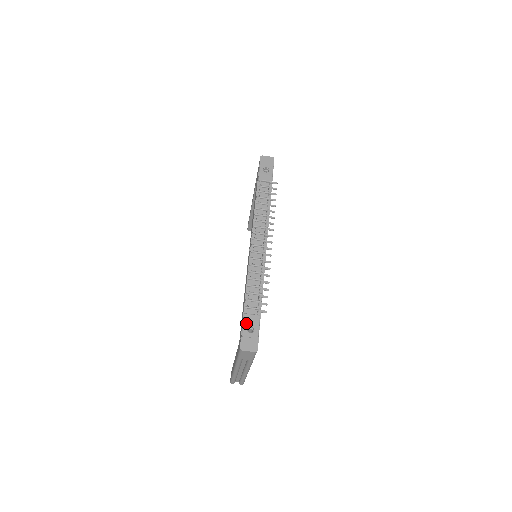
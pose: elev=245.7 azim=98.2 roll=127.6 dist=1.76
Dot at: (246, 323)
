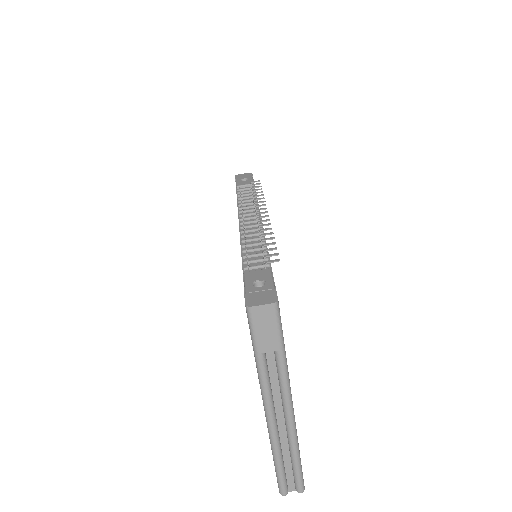
Dot at: (249, 279)
